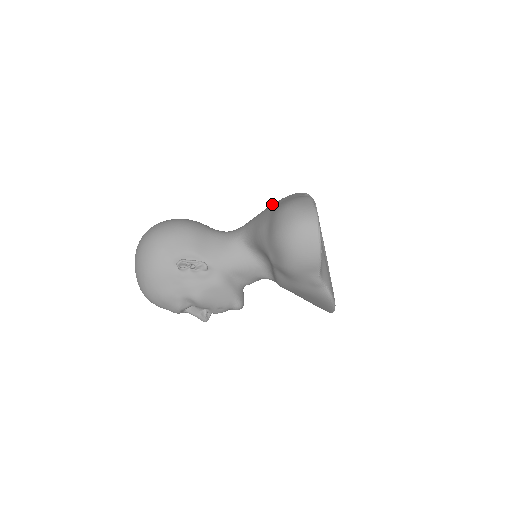
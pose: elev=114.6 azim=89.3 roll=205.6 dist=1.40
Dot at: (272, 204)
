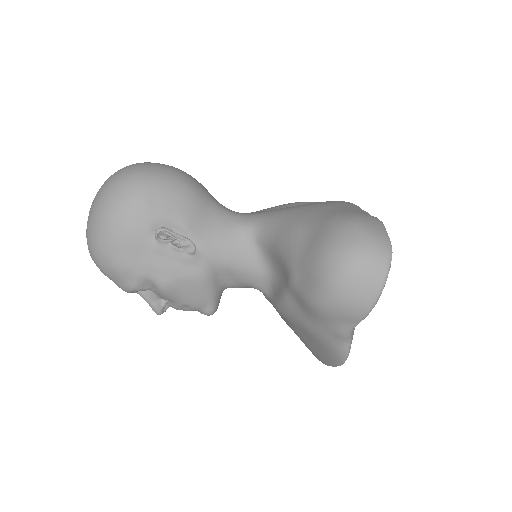
Dot at: (314, 204)
